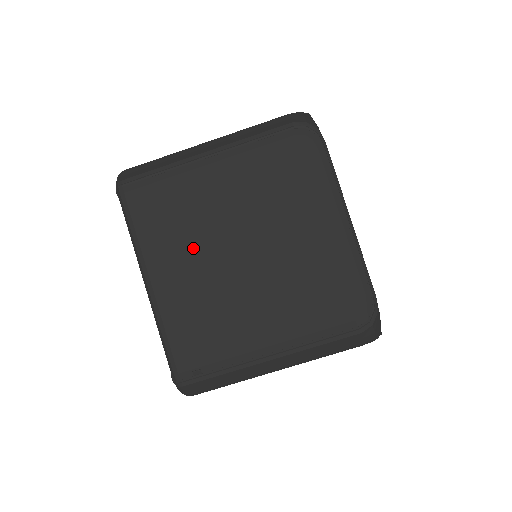
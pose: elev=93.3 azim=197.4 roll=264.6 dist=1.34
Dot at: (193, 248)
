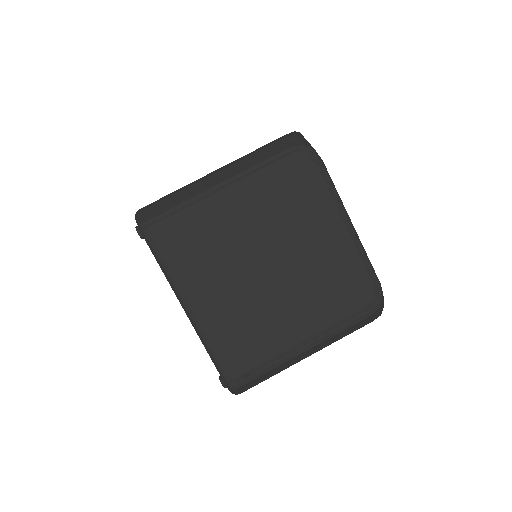
Dot at: (224, 272)
